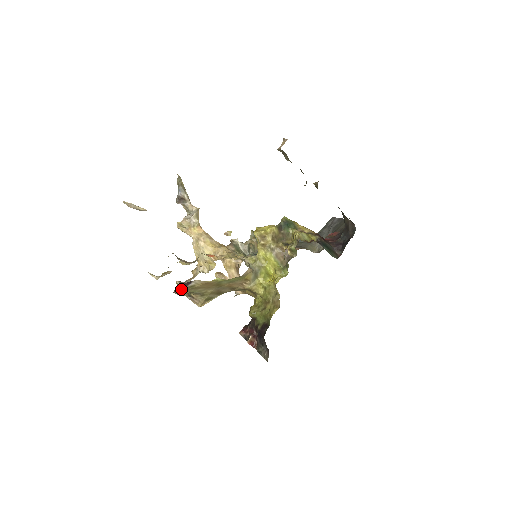
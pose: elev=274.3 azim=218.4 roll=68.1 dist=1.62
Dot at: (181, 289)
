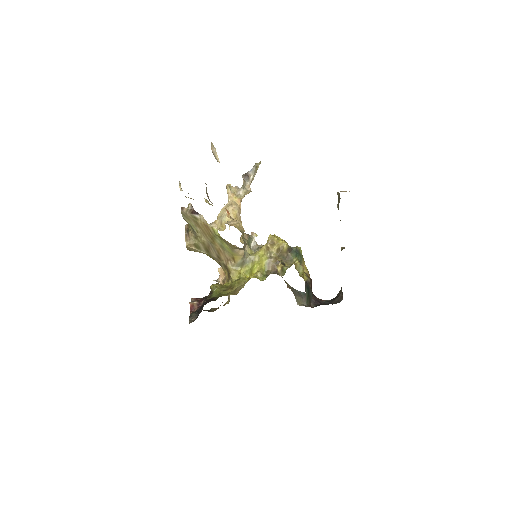
Dot at: (188, 212)
